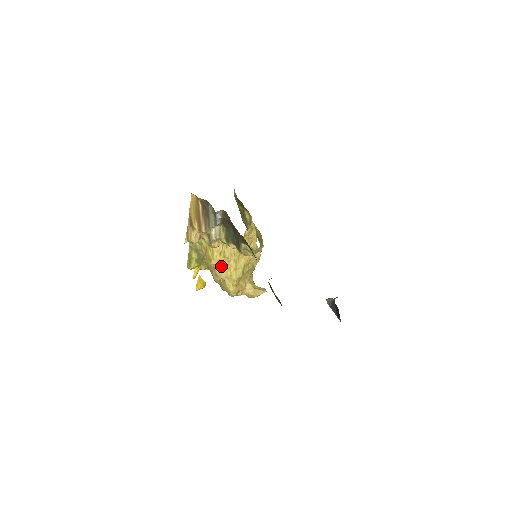
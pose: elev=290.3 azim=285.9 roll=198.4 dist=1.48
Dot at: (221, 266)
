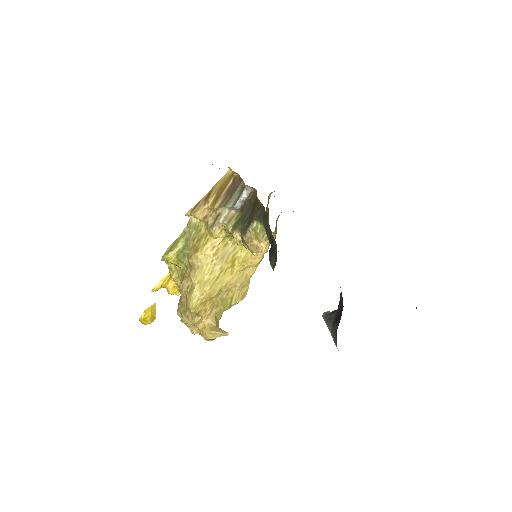
Dot at: (204, 264)
